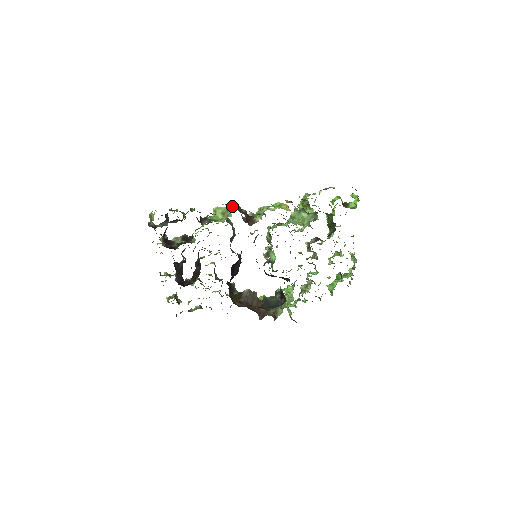
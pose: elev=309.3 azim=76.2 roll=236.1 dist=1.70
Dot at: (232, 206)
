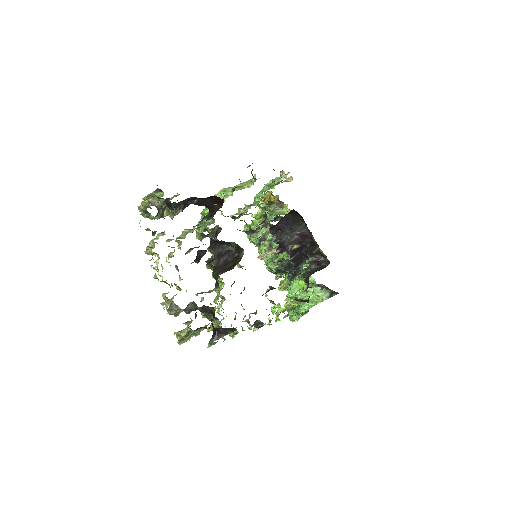
Dot at: occluded
